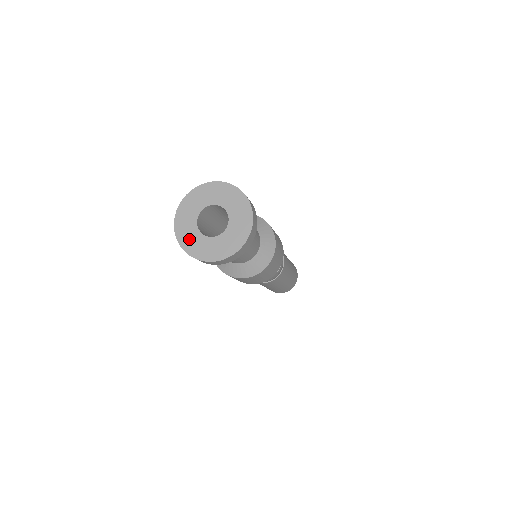
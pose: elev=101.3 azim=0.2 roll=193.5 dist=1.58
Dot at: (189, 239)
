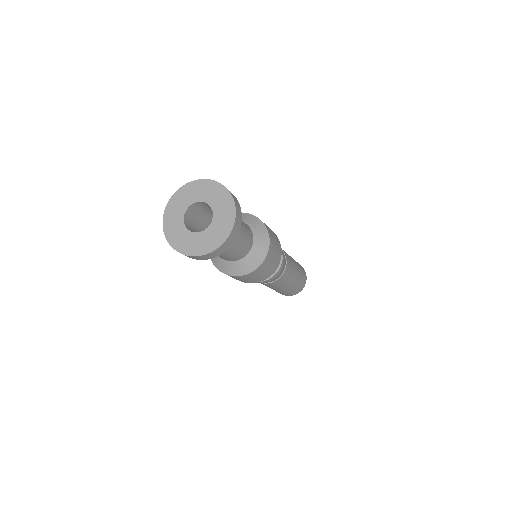
Dot at: (176, 206)
